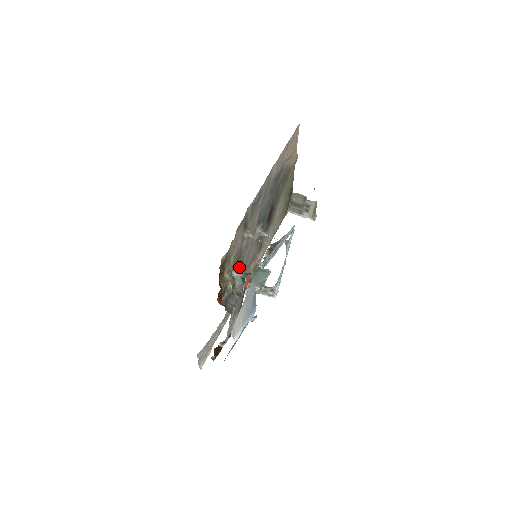
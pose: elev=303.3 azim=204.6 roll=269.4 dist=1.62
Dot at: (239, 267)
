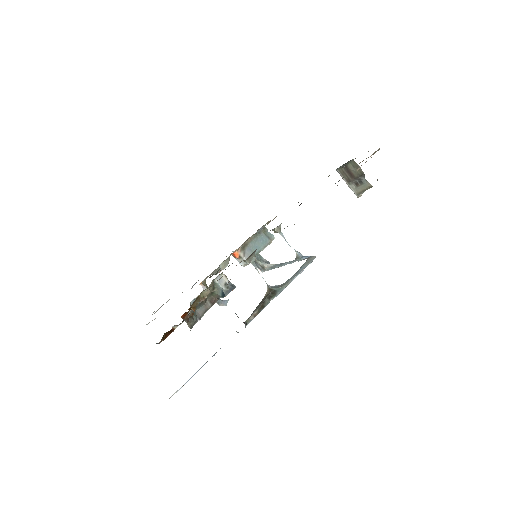
Dot at: occluded
